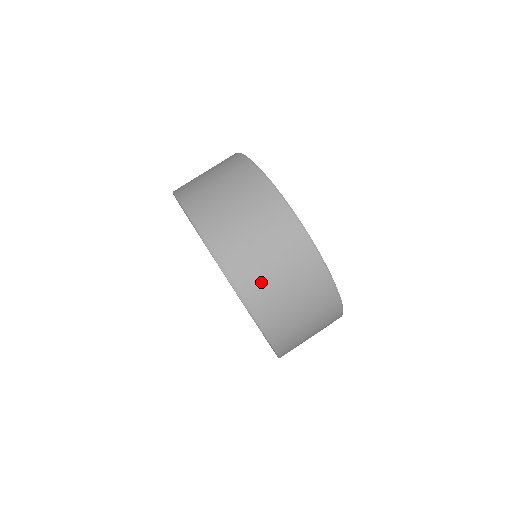
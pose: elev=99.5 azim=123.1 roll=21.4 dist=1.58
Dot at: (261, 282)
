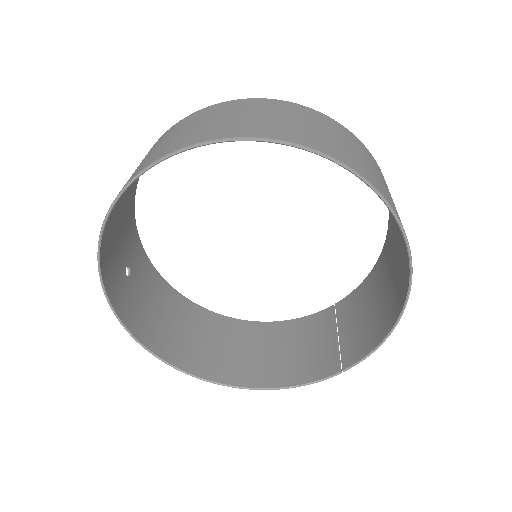
Dot at: (377, 180)
